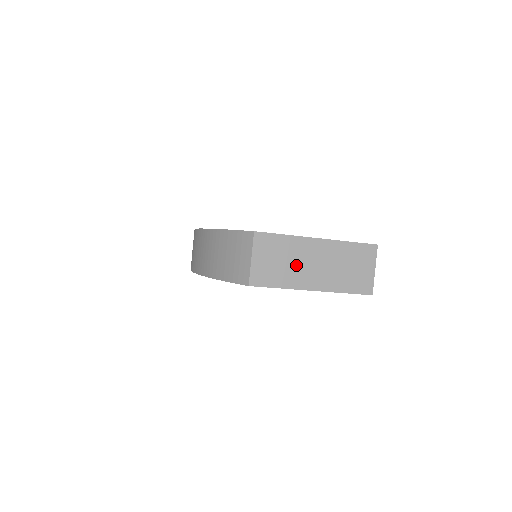
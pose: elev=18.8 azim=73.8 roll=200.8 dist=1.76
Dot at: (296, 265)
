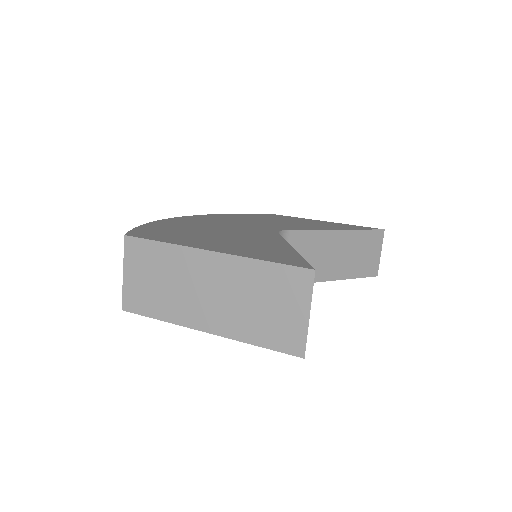
Dot at: (180, 289)
